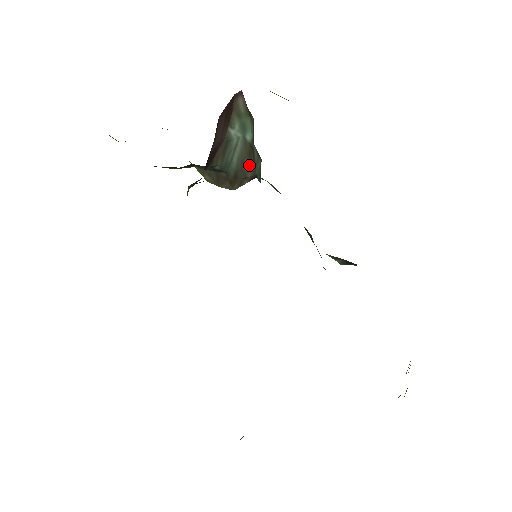
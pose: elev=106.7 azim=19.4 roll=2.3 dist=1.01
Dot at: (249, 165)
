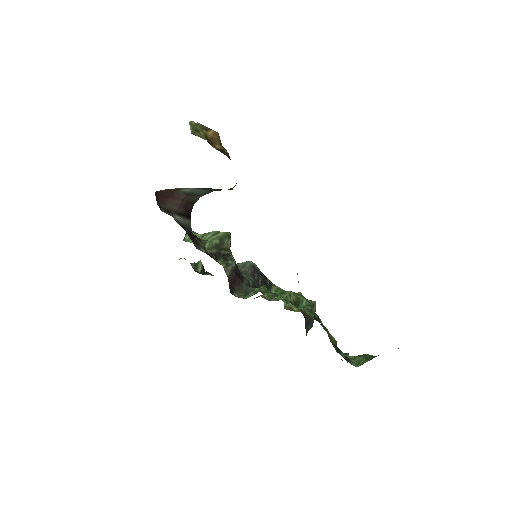
Dot at: occluded
